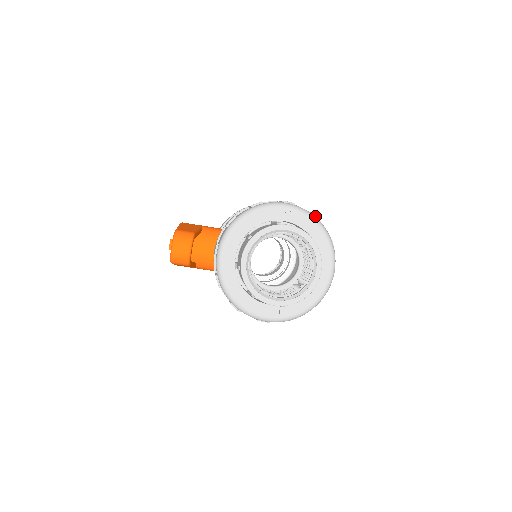
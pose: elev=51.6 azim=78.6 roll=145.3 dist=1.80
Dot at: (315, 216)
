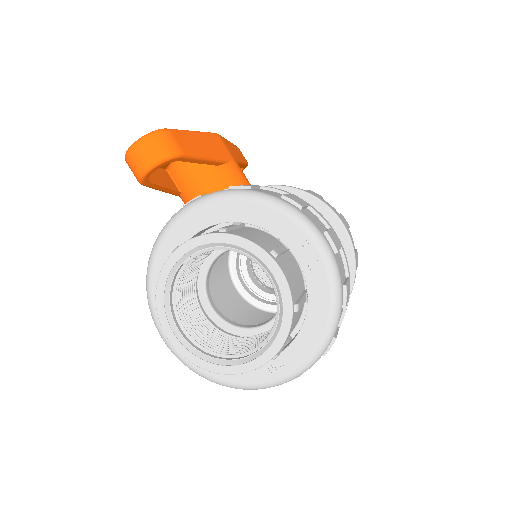
Dot at: (345, 294)
